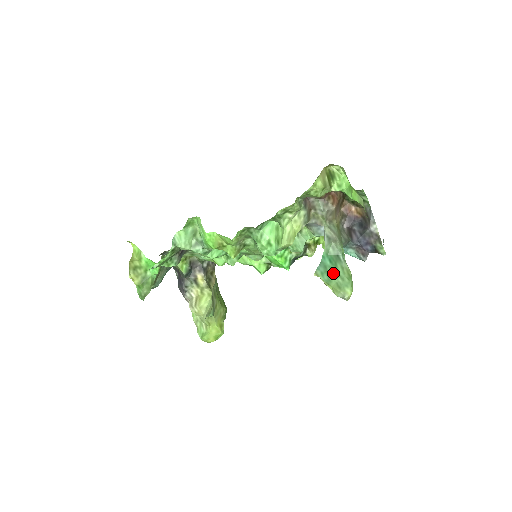
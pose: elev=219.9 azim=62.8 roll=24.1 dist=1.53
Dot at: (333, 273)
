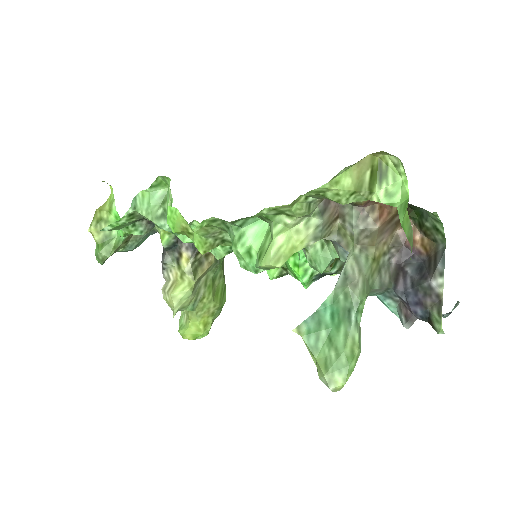
Dot at: (327, 338)
